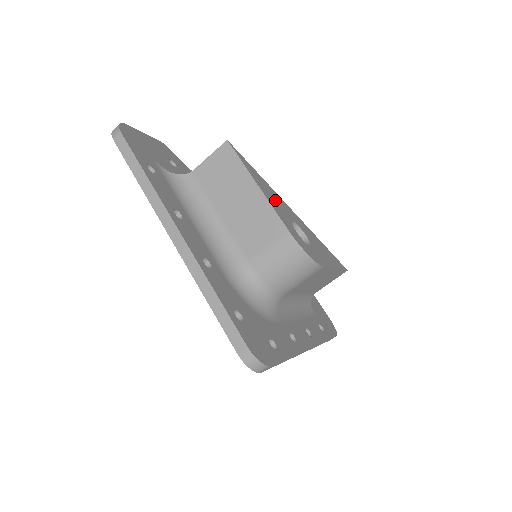
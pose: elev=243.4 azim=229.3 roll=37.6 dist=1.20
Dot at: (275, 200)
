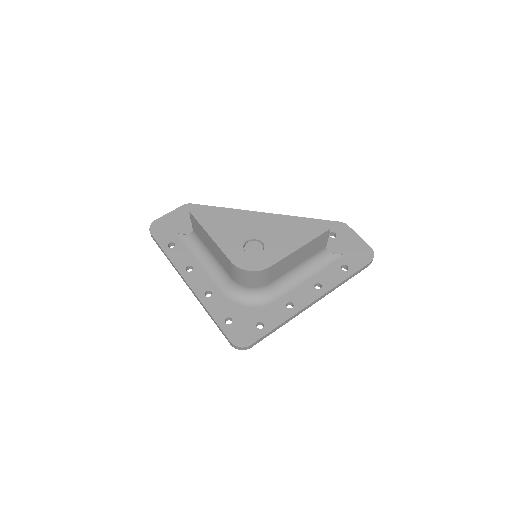
Dot at: (230, 233)
